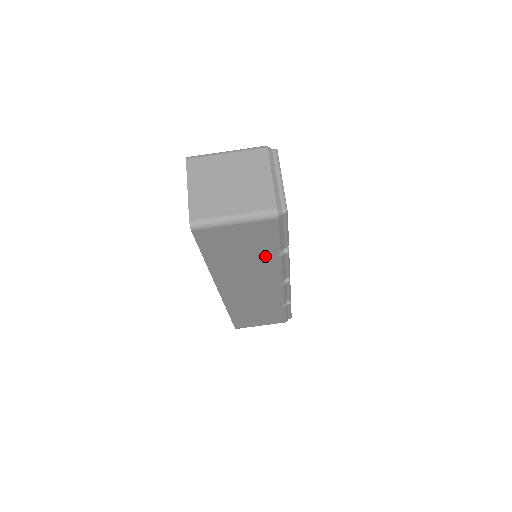
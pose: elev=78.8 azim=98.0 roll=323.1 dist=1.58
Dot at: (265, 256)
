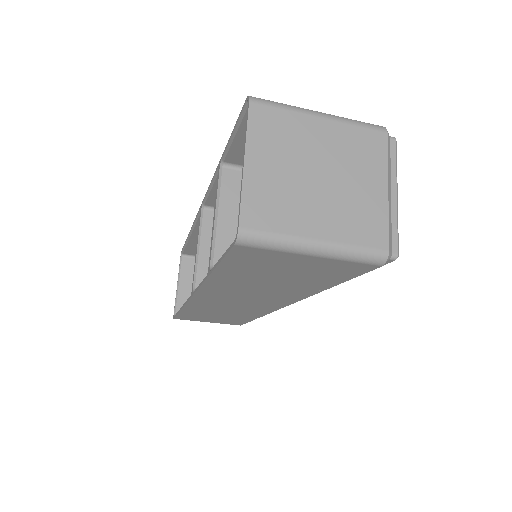
Dot at: (301, 287)
